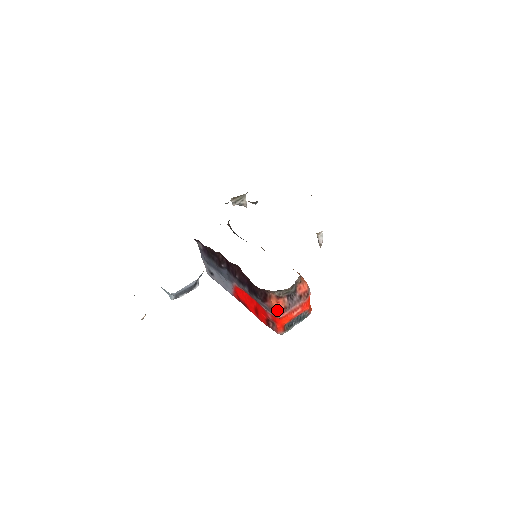
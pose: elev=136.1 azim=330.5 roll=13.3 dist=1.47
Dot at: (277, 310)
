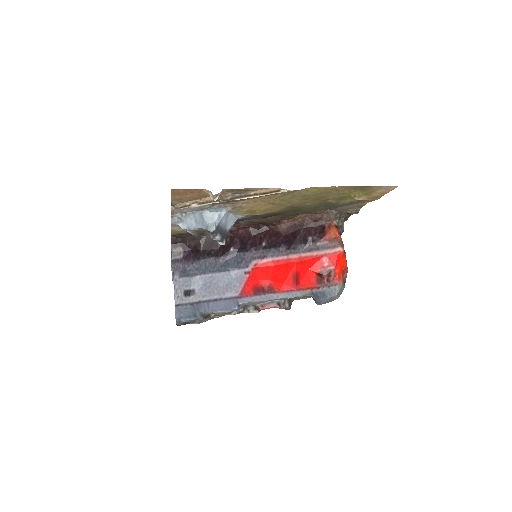
Dot at: (340, 240)
